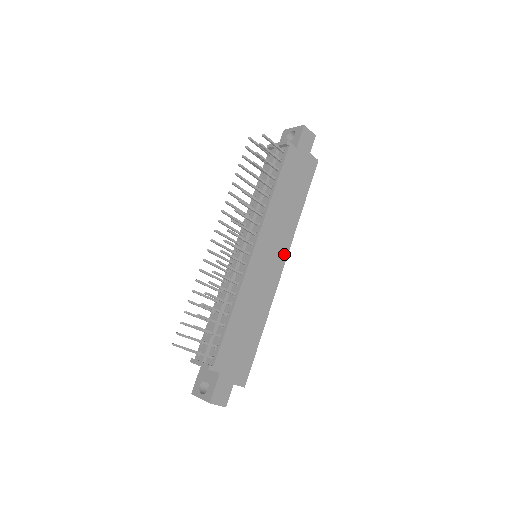
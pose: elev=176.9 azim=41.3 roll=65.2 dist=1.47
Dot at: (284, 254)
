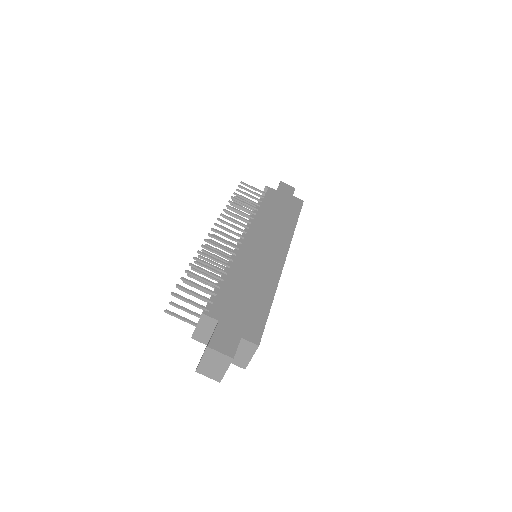
Dot at: (284, 248)
